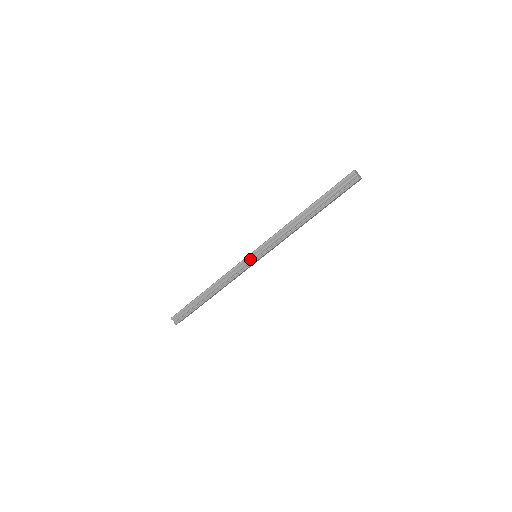
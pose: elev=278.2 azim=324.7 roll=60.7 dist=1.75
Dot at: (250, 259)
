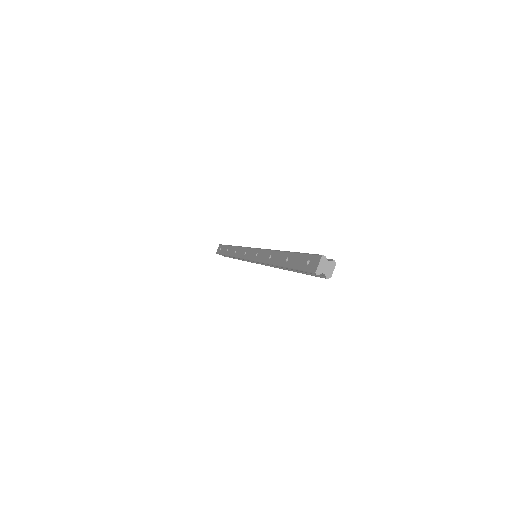
Dot at: occluded
